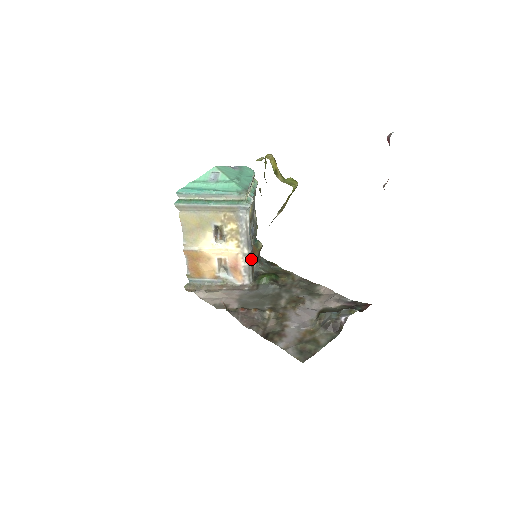
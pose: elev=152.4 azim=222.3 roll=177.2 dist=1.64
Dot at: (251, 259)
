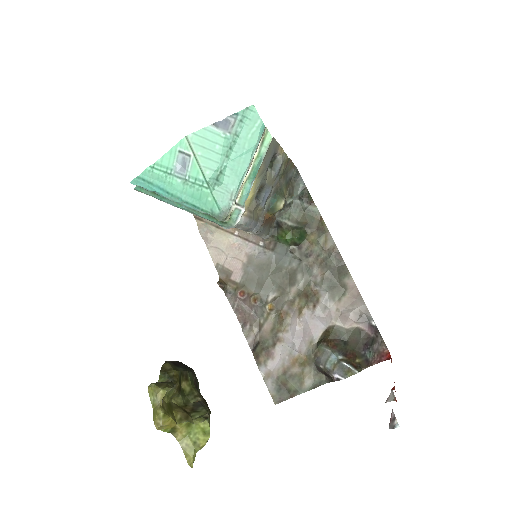
Dot at: (261, 230)
